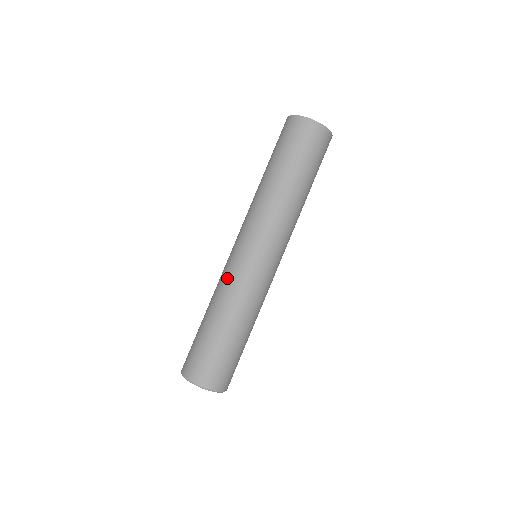
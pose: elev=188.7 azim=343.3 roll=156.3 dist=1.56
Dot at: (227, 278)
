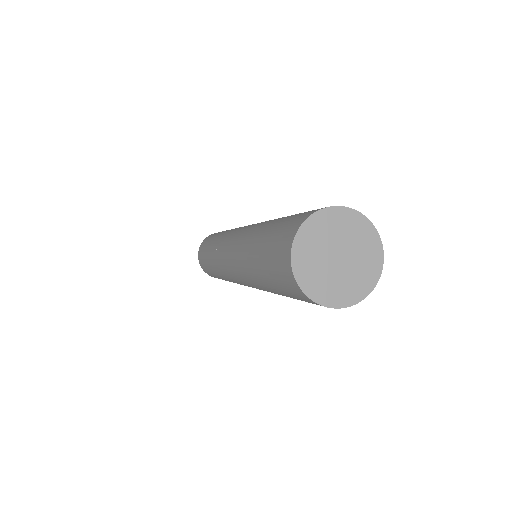
Dot at: (218, 246)
